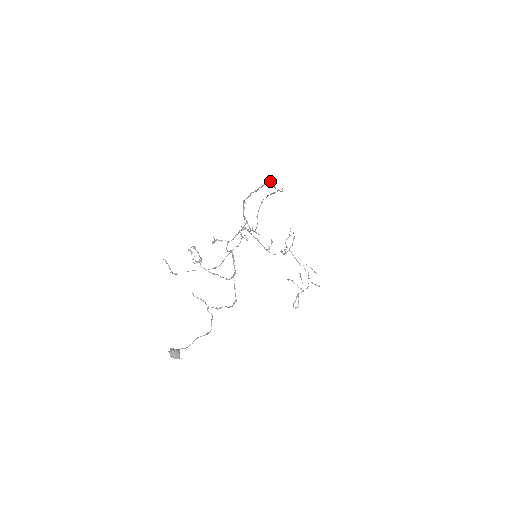
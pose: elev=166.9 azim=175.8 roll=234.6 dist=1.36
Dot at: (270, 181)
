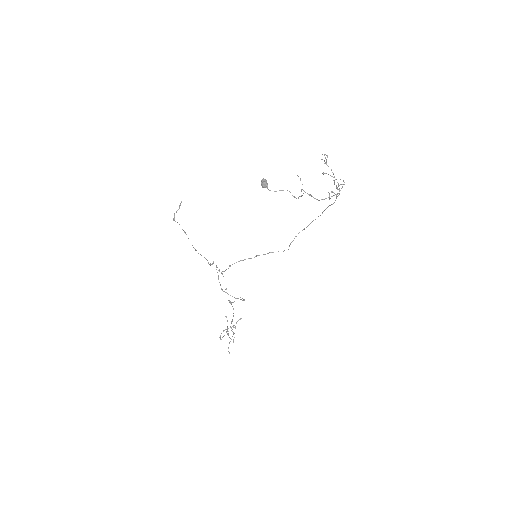
Dot at: (315, 219)
